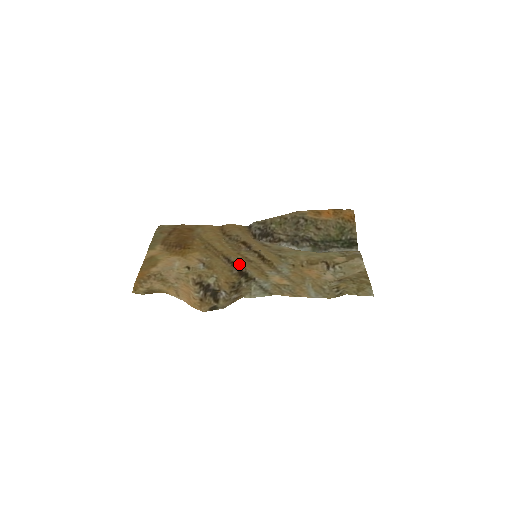
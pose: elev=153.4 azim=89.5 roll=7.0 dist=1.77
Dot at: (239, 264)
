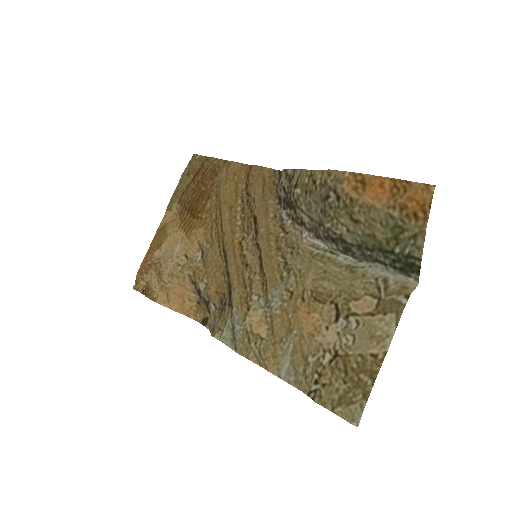
Dot at: (229, 271)
